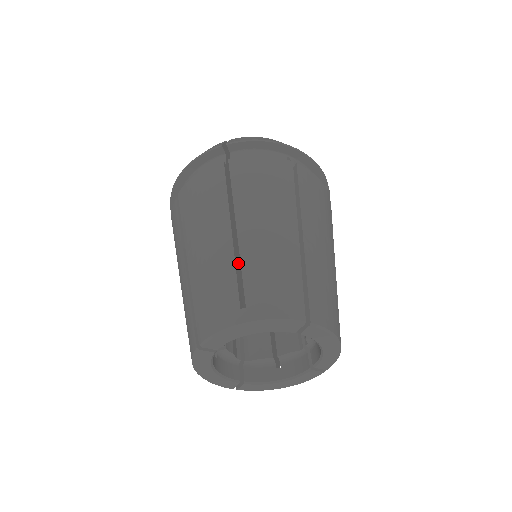
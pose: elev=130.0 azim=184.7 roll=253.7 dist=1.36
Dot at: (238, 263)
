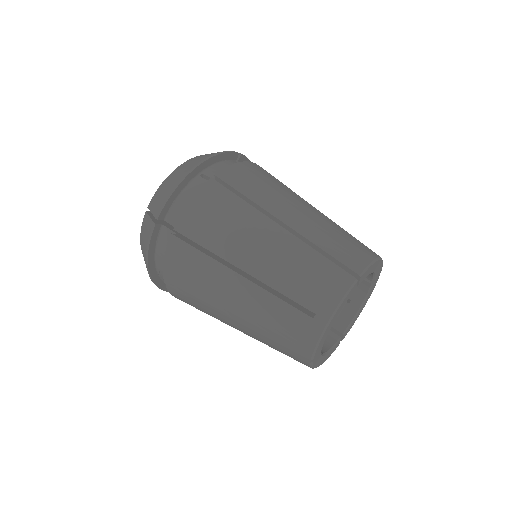
Dot at: (271, 289)
